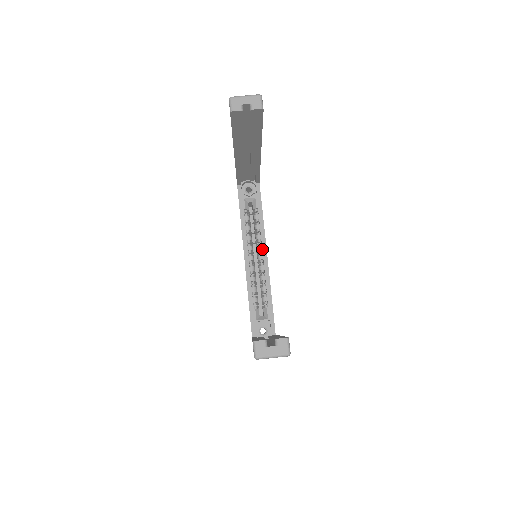
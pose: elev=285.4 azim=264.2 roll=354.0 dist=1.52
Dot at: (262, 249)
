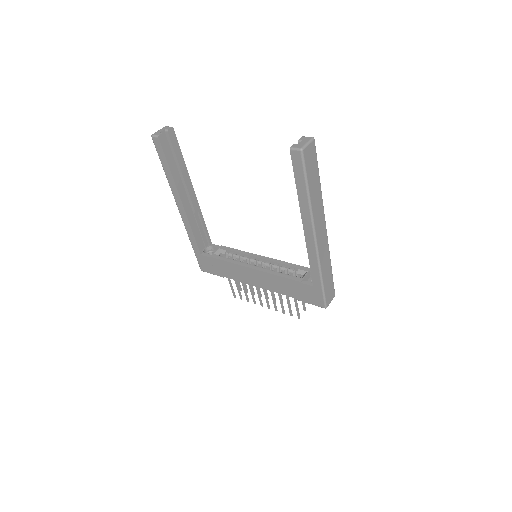
Dot at: (255, 257)
